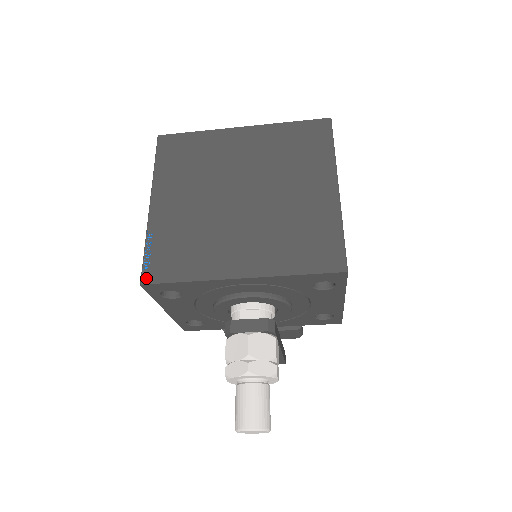
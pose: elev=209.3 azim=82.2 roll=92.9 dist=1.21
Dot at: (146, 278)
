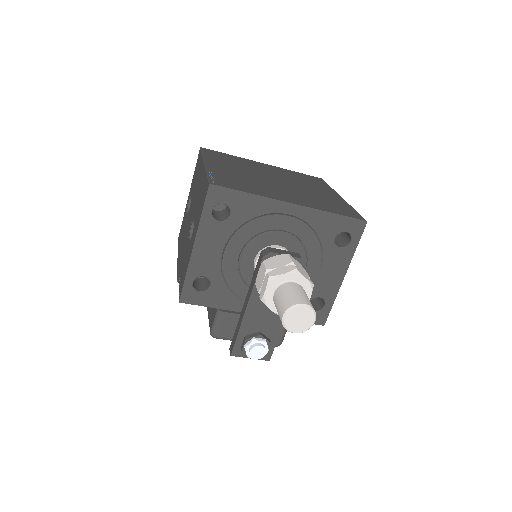
Dot at: (214, 183)
